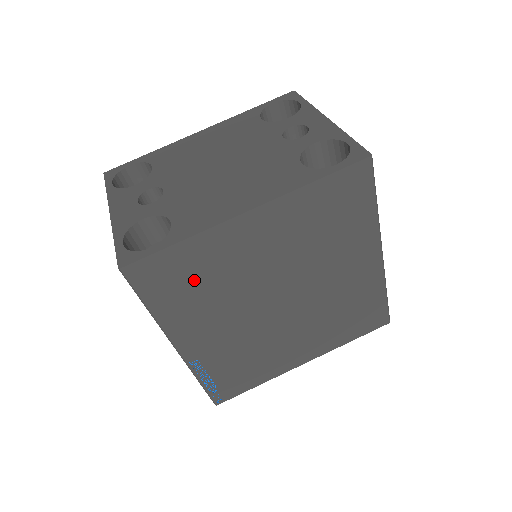
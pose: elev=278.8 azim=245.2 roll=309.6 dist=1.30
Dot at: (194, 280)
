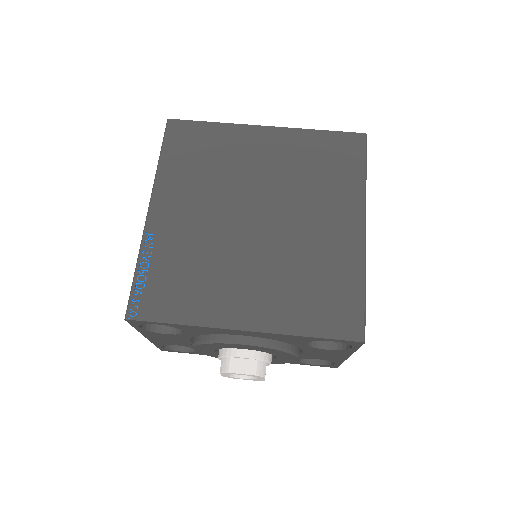
Dot at: (203, 154)
